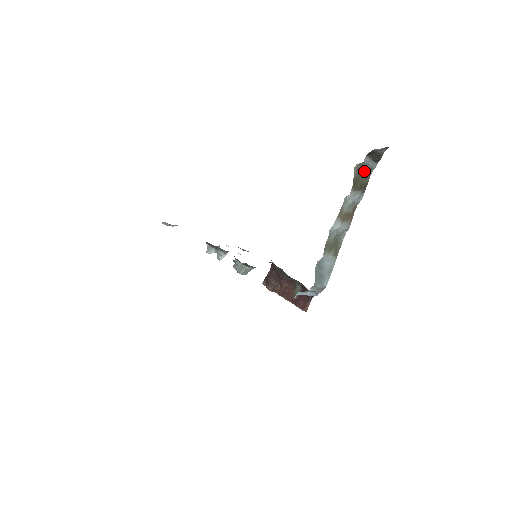
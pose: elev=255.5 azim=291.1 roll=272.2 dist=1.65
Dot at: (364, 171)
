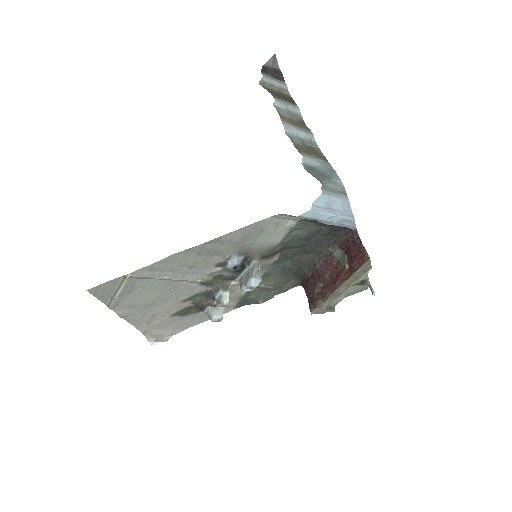
Dot at: (278, 92)
